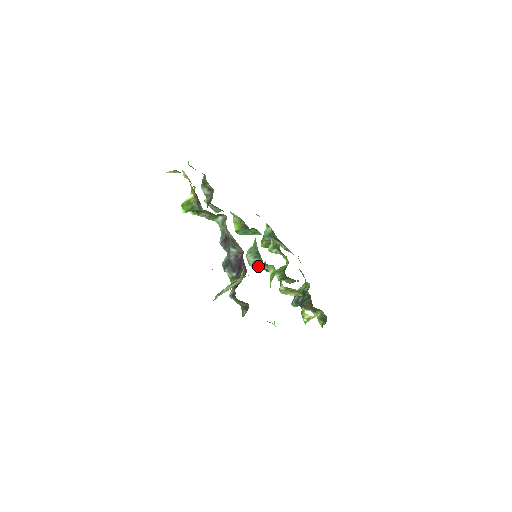
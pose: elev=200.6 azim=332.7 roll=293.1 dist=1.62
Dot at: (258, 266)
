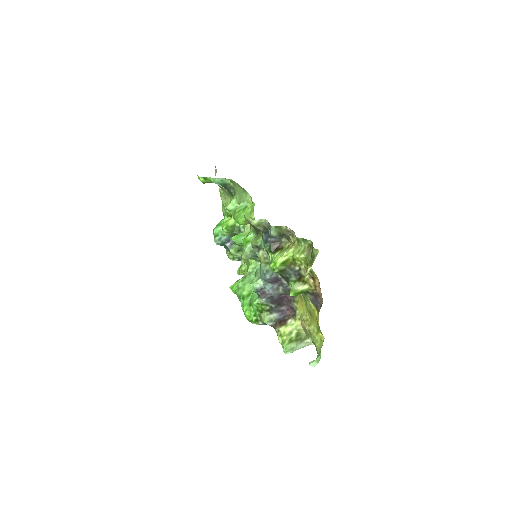
Dot at: occluded
